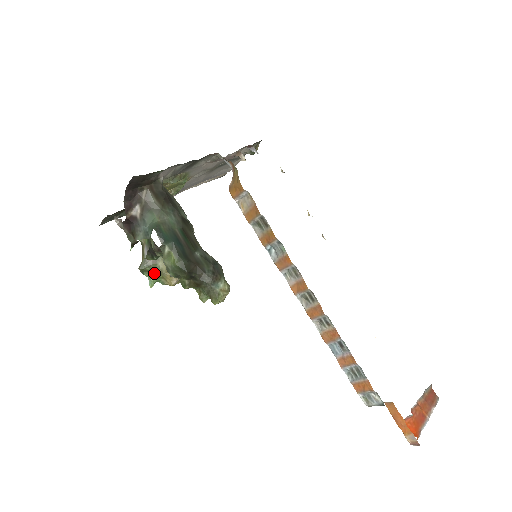
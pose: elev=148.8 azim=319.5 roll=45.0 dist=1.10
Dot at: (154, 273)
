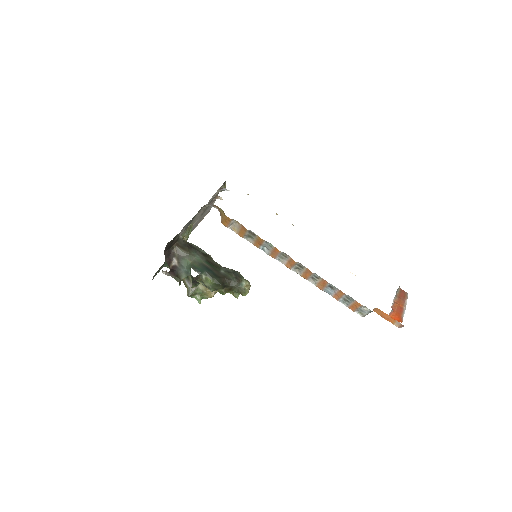
Dot at: (198, 294)
